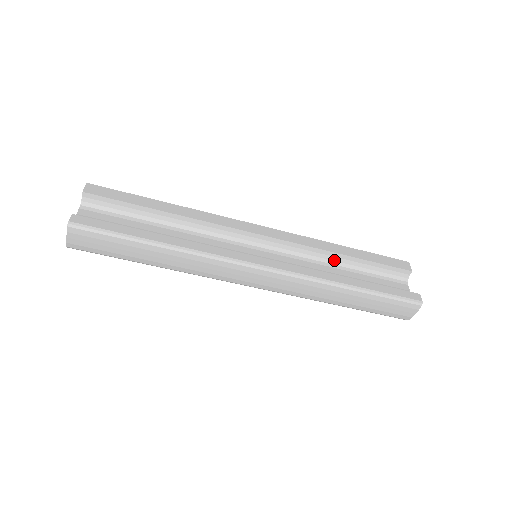
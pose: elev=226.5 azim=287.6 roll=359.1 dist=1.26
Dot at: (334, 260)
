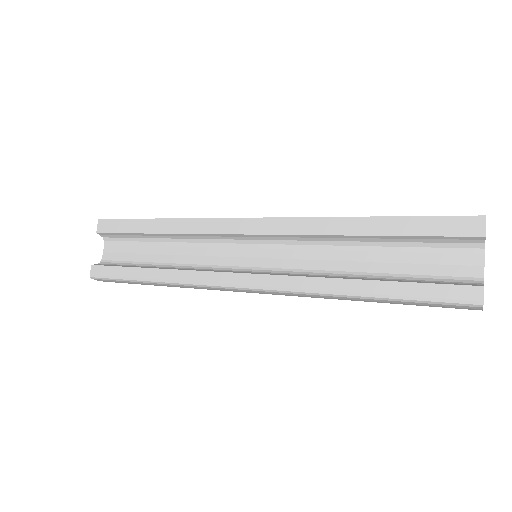
Dot at: (353, 240)
